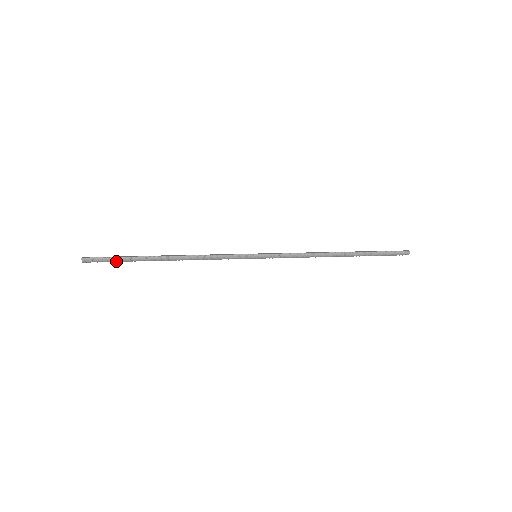
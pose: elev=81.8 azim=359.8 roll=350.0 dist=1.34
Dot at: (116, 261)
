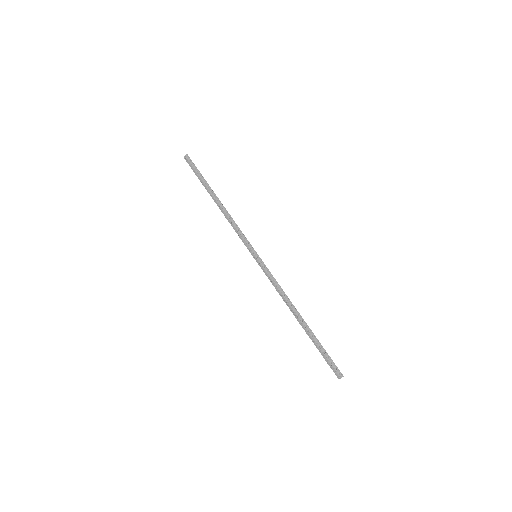
Dot at: (196, 174)
